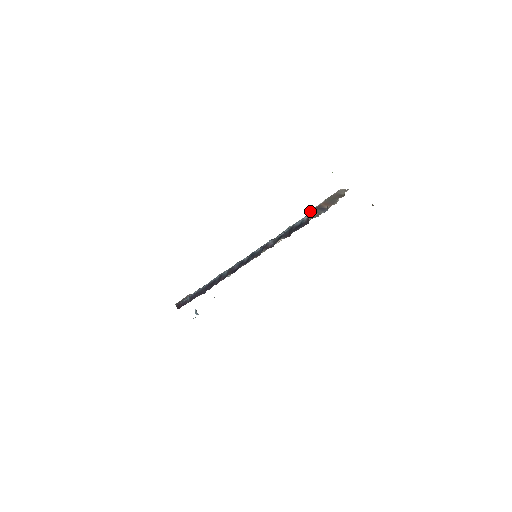
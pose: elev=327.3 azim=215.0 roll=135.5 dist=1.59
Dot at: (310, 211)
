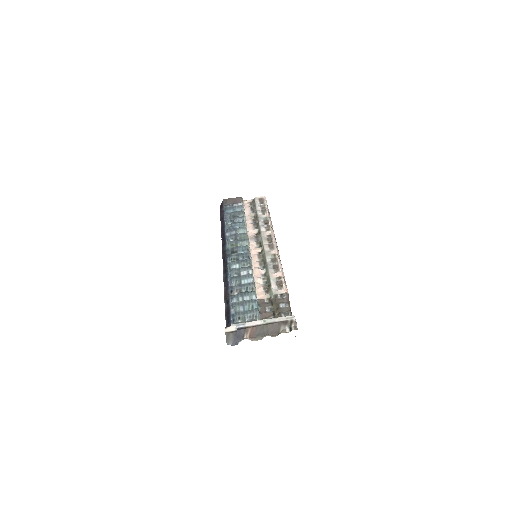
Dot at: (231, 329)
